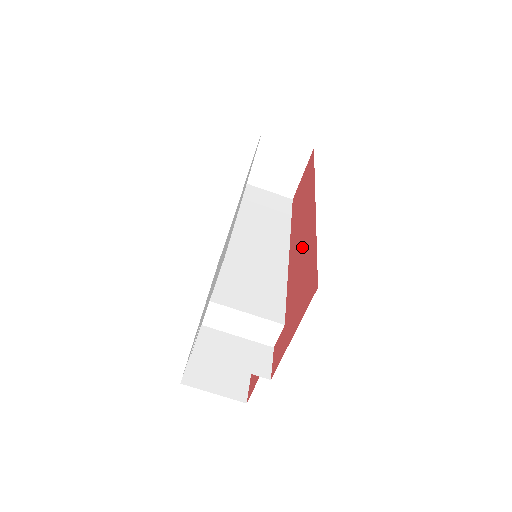
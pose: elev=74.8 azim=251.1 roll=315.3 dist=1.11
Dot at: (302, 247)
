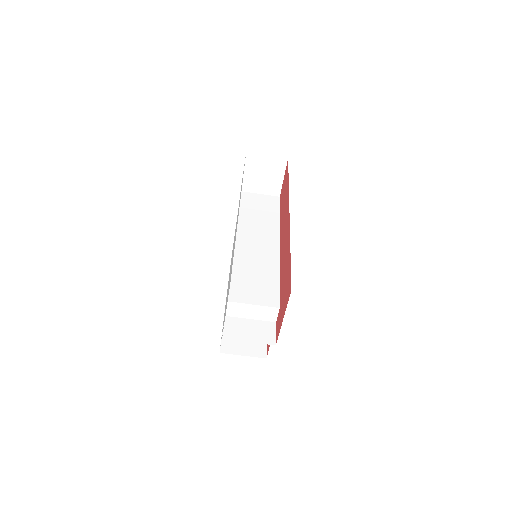
Dot at: (285, 250)
